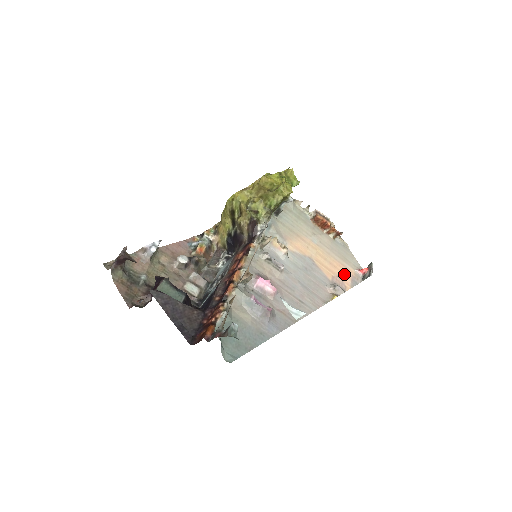
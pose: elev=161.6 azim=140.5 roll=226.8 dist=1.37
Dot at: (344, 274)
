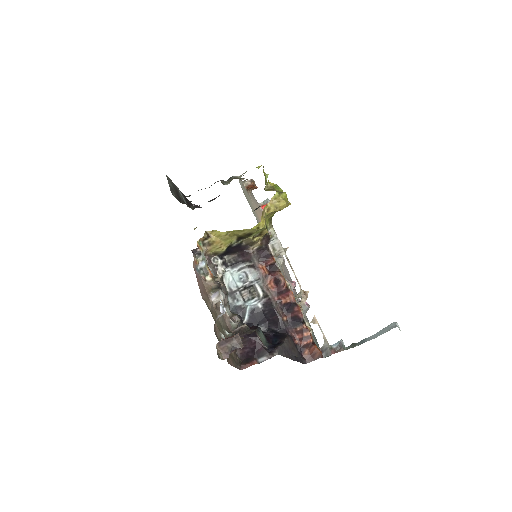
Dot at: occluded
